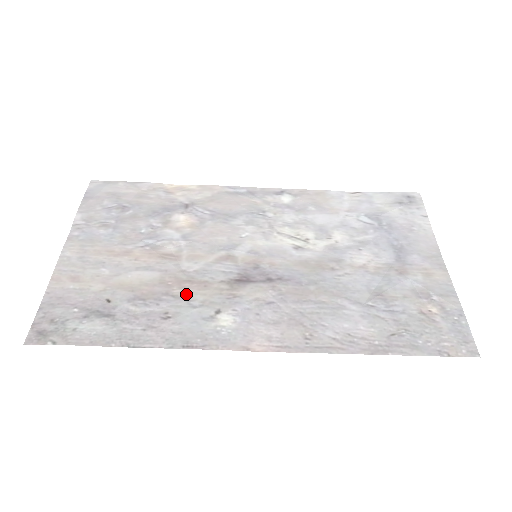
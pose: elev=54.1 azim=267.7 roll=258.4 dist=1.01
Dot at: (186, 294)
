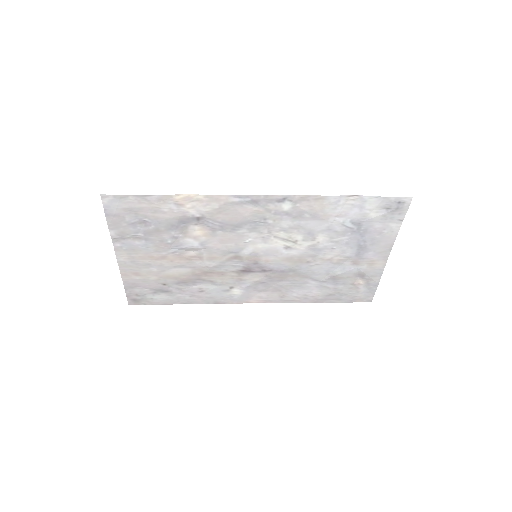
Dot at: (211, 279)
